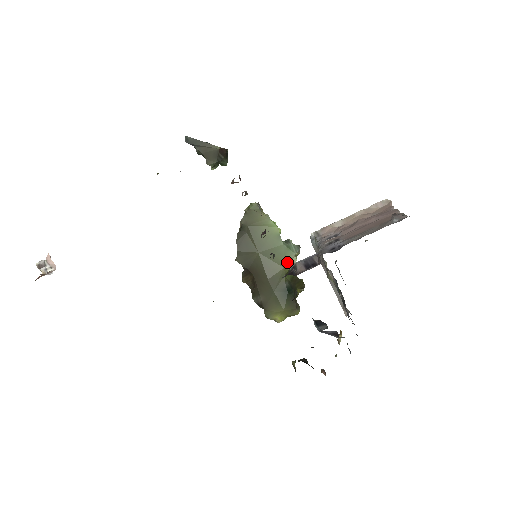
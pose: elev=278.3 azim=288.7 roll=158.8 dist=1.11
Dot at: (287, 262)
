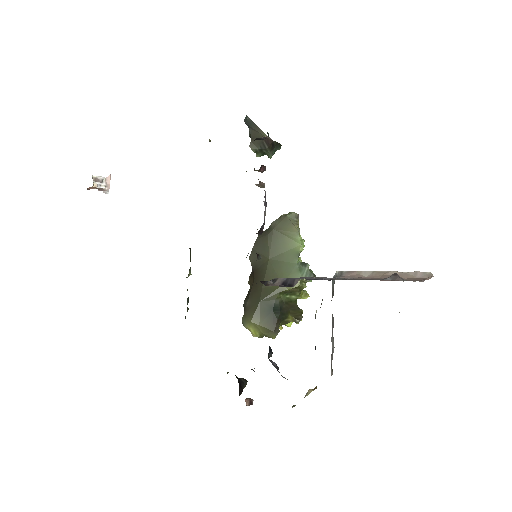
Dot at: occluded
